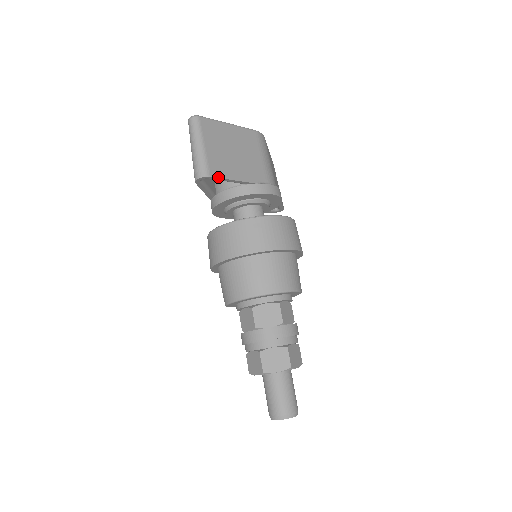
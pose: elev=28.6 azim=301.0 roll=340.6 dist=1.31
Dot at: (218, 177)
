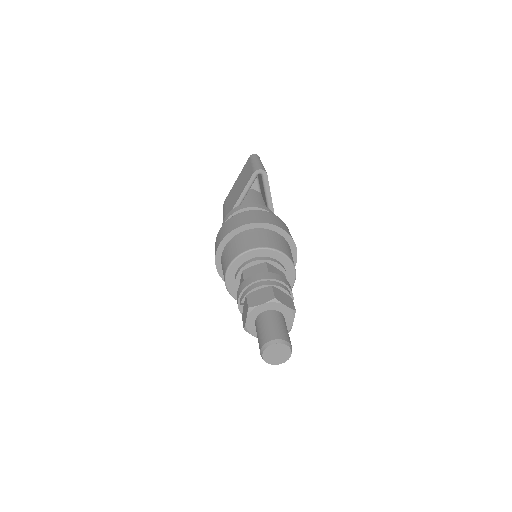
Dot at: (268, 181)
